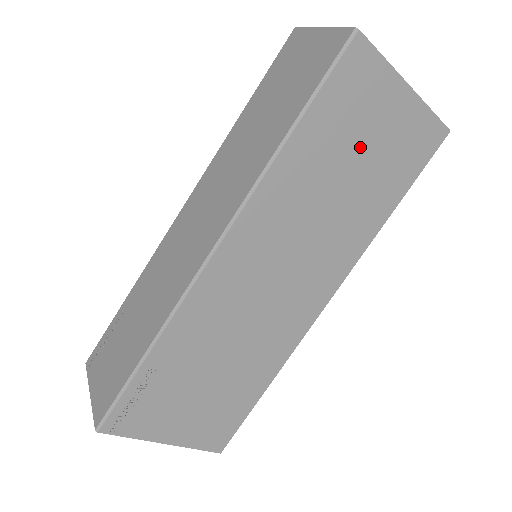
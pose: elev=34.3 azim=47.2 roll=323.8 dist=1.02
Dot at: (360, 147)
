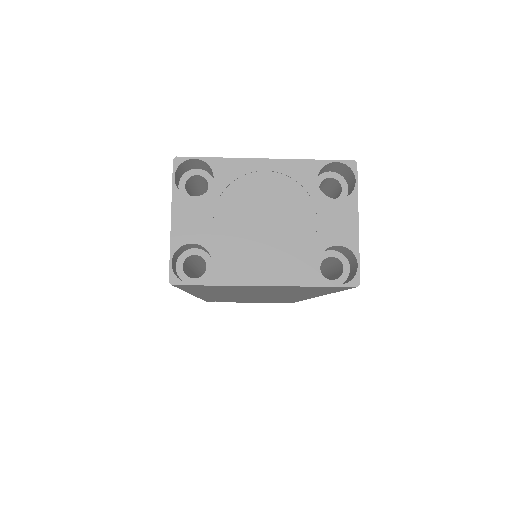
Dot at: occluded
